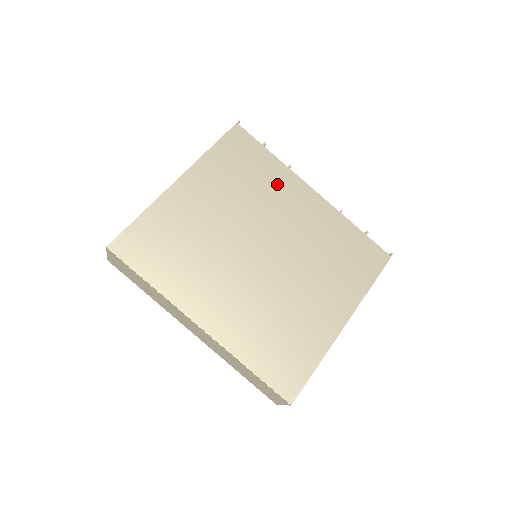
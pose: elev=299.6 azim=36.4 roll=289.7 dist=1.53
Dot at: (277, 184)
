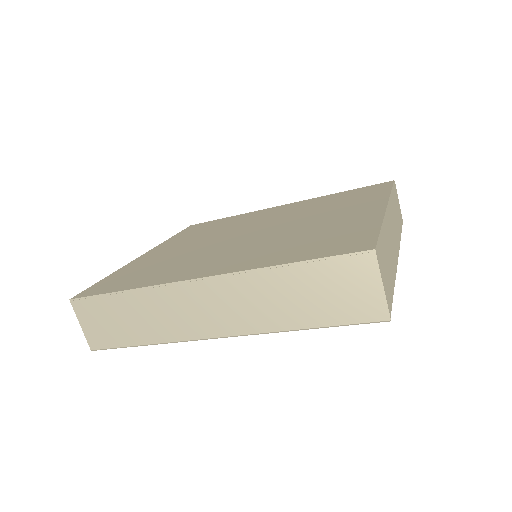
Dot at: (243, 218)
